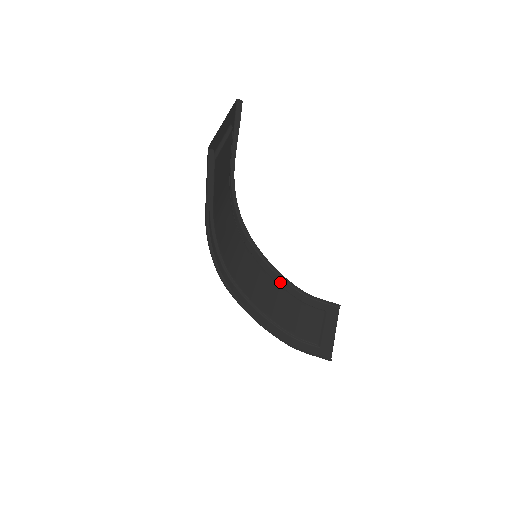
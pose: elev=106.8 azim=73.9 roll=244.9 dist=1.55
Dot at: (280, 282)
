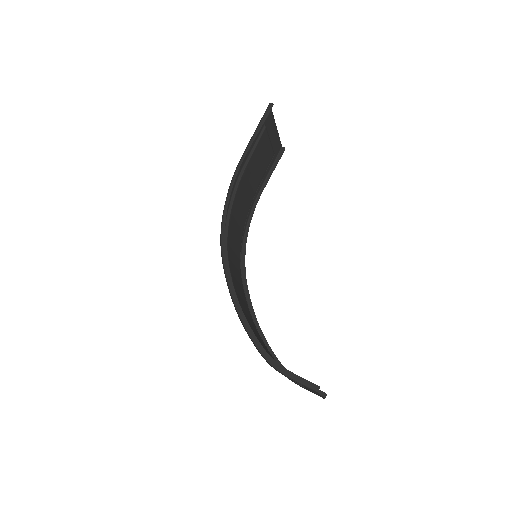
Dot at: occluded
